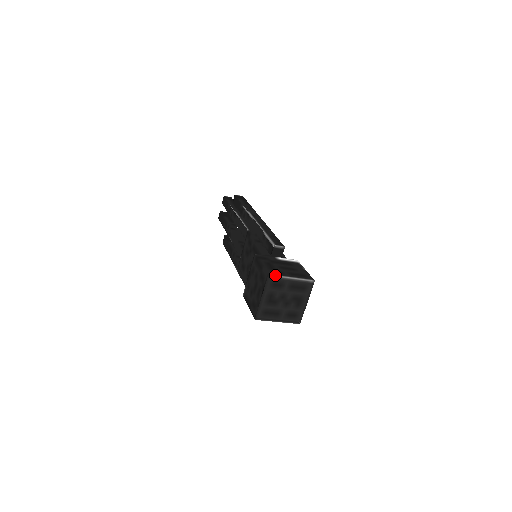
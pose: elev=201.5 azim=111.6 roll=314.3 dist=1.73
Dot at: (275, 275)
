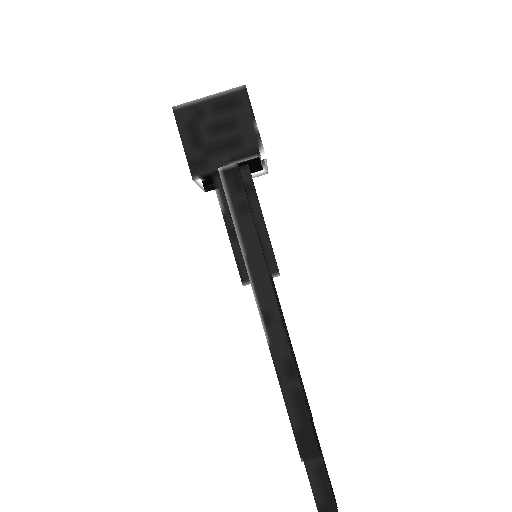
Dot at: occluded
